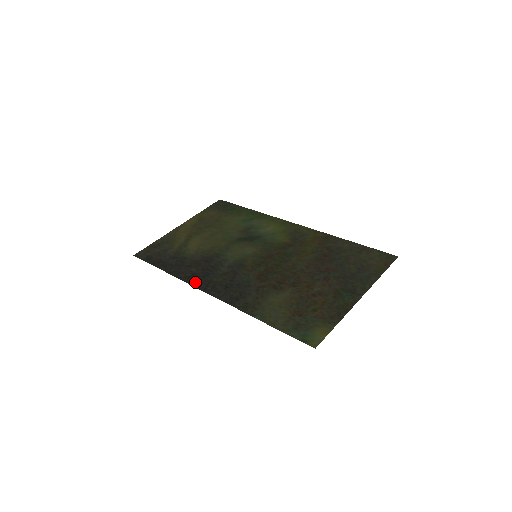
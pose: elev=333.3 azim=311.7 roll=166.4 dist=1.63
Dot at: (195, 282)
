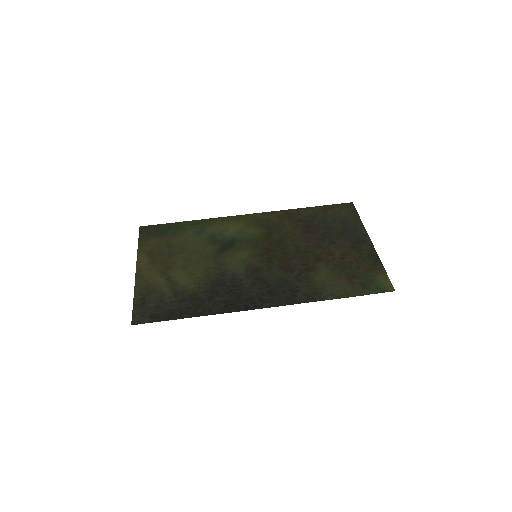
Dot at: (238, 307)
